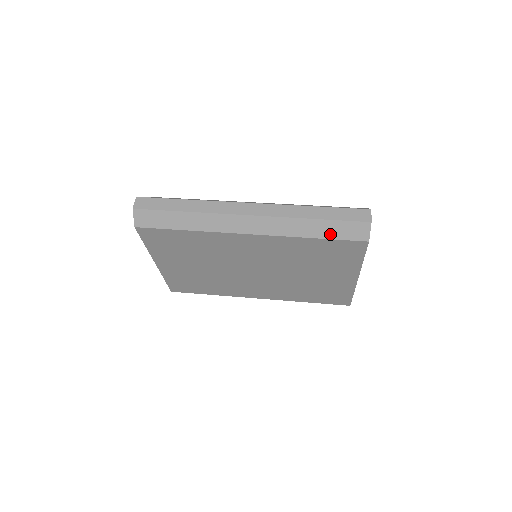
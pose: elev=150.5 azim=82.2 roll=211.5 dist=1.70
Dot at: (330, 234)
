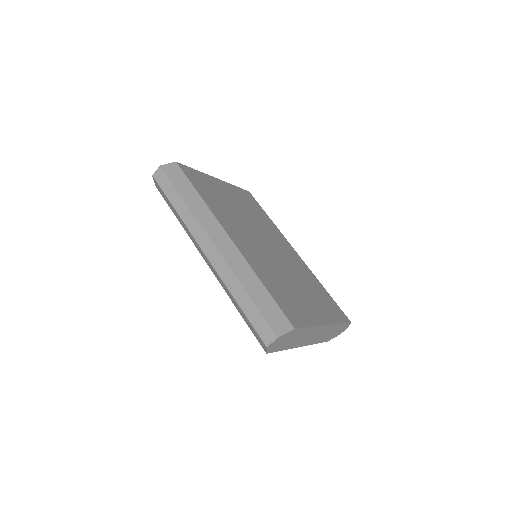
Dot at: (245, 320)
